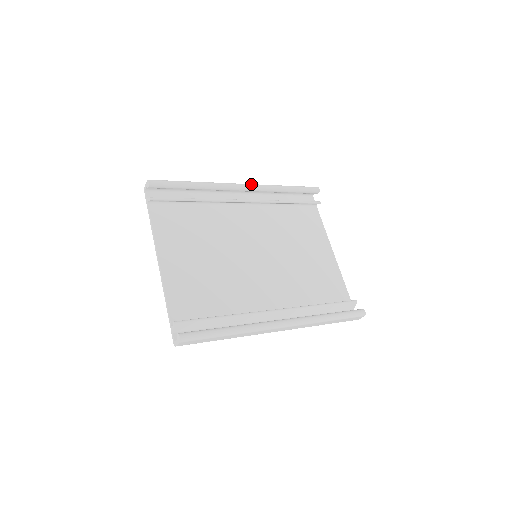
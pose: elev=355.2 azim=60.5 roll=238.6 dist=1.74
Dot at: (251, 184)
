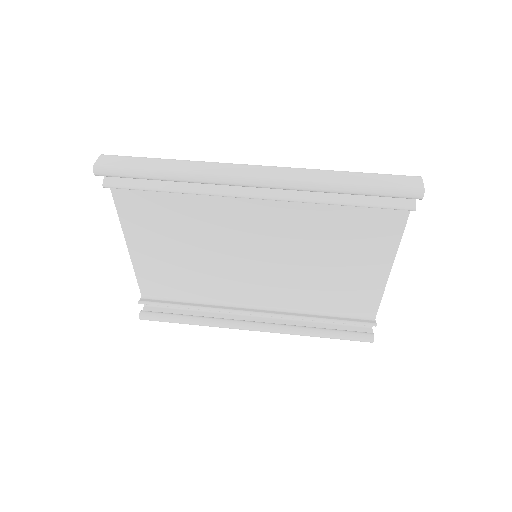
Dot at: (271, 182)
